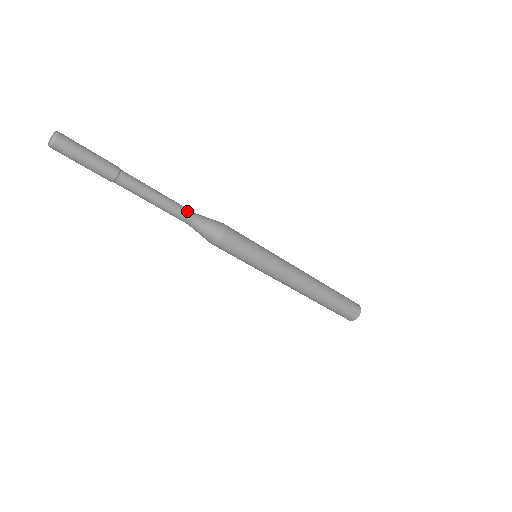
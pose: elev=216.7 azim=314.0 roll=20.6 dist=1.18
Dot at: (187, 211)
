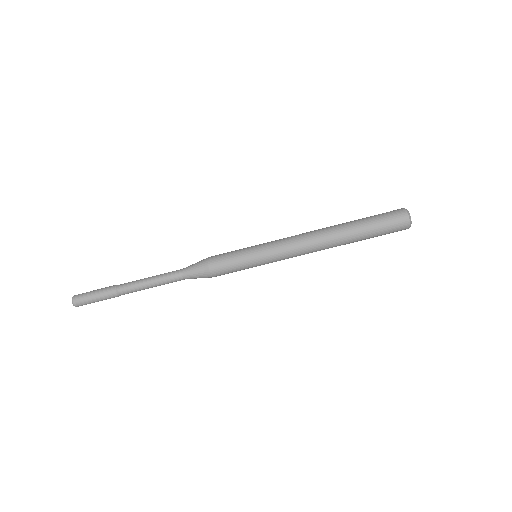
Dot at: (175, 273)
